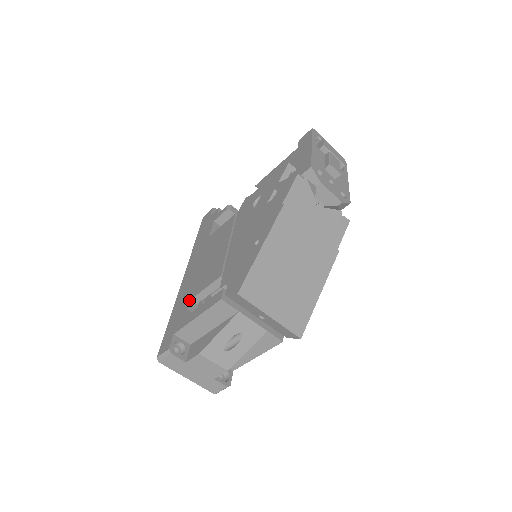
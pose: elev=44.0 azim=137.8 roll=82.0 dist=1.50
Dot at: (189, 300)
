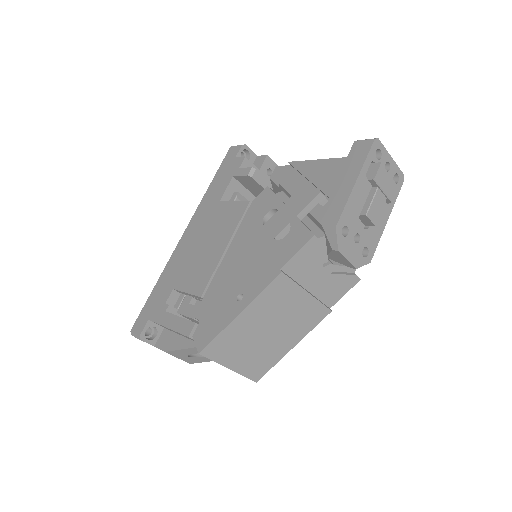
Dot at: (172, 288)
